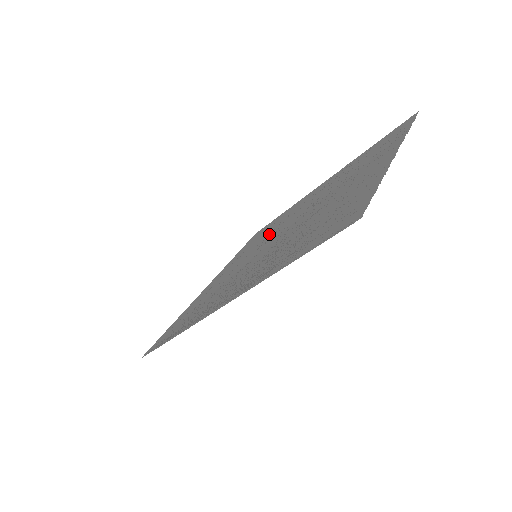
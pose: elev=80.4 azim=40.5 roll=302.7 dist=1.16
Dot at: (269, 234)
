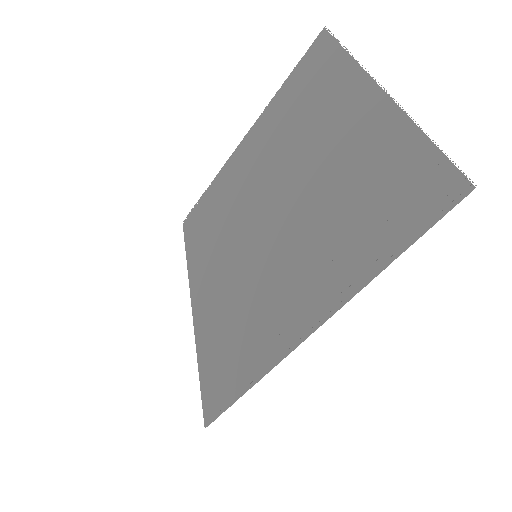
Dot at: occluded
